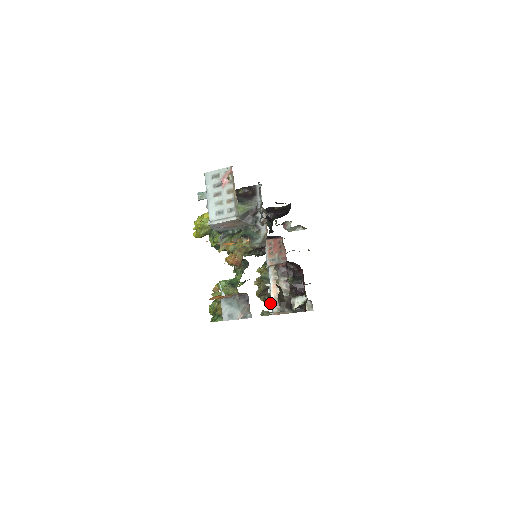
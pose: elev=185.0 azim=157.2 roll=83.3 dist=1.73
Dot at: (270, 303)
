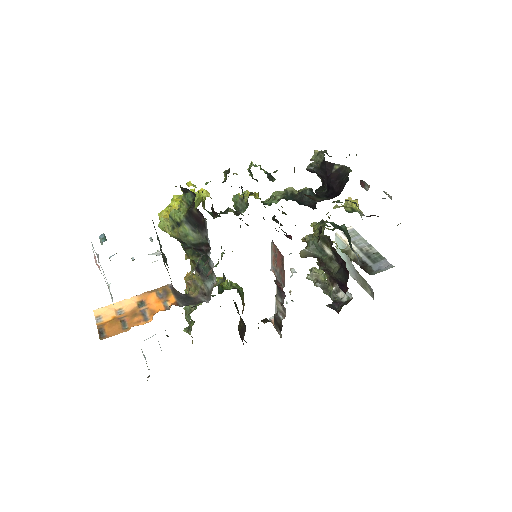
Dot at: (290, 291)
